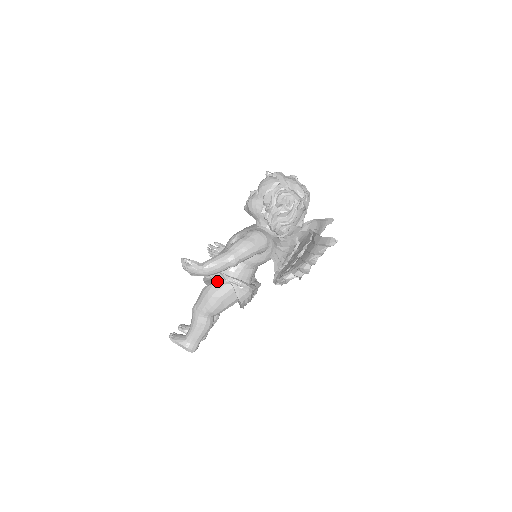
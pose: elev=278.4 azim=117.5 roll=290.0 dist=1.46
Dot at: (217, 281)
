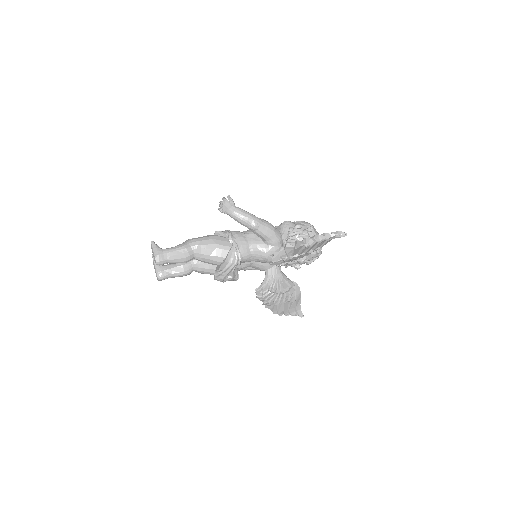
Dot at: (224, 237)
